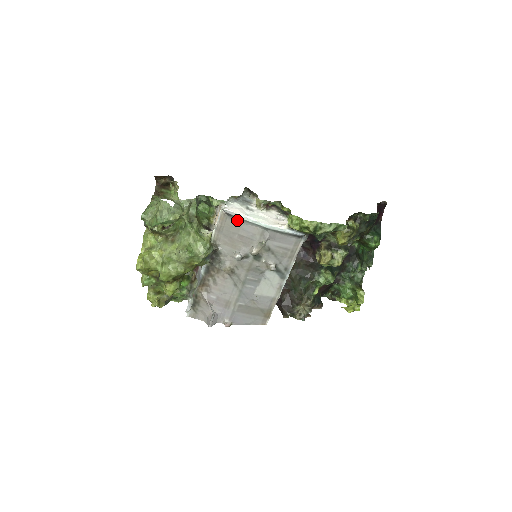
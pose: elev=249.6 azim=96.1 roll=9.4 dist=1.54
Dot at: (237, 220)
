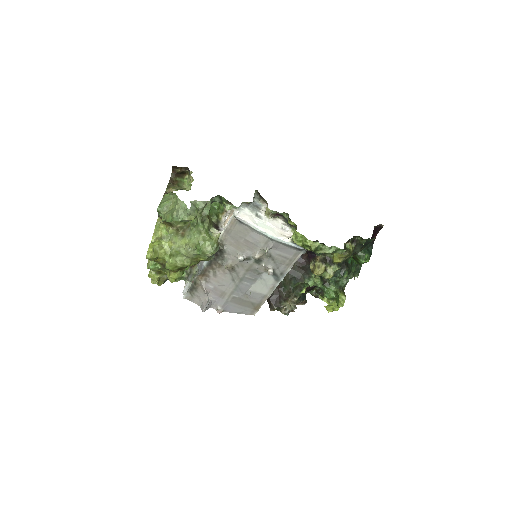
Dot at: (246, 227)
